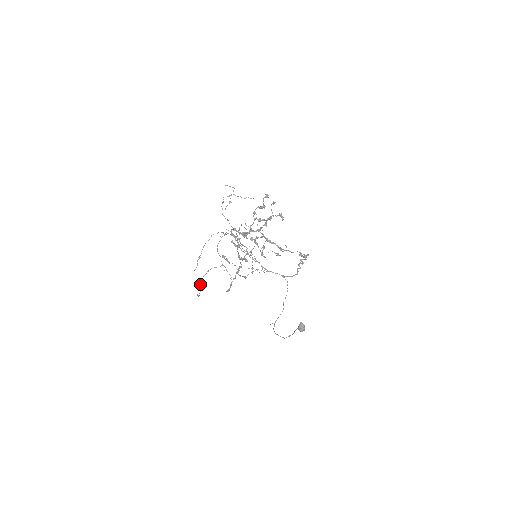
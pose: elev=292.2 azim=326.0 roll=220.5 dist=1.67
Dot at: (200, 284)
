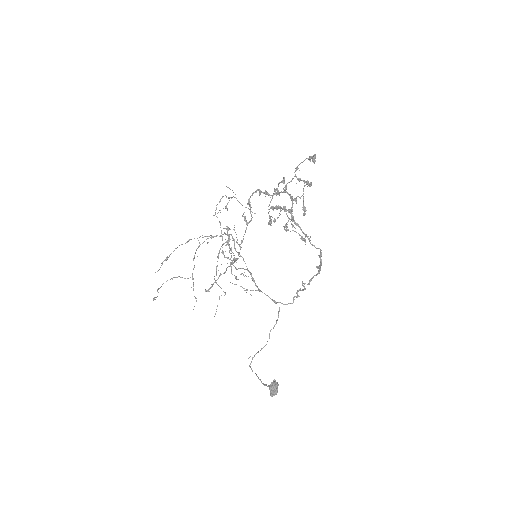
Dot at: (159, 288)
